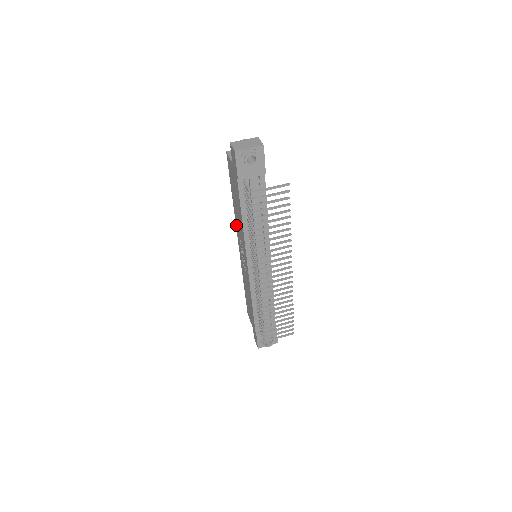
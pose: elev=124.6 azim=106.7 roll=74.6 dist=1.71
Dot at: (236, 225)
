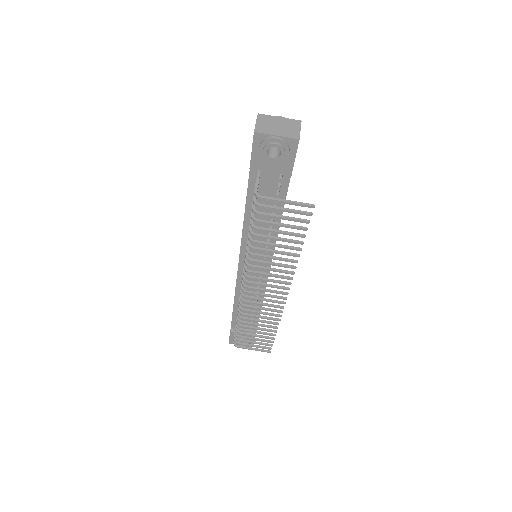
Dot at: occluded
